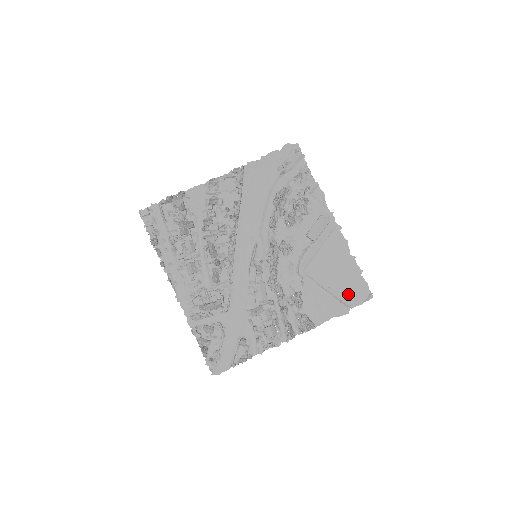
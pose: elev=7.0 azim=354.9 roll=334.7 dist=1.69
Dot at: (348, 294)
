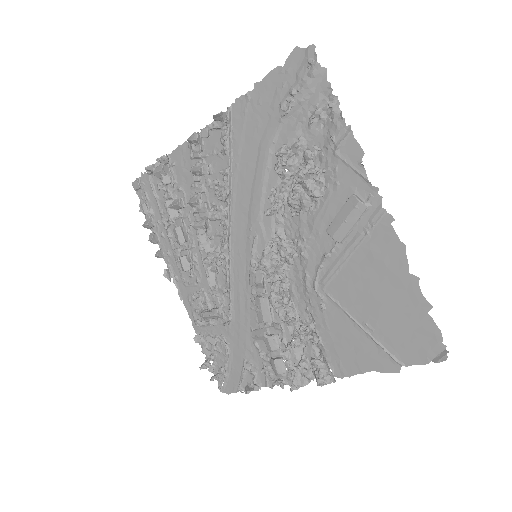
Dot at: (400, 341)
